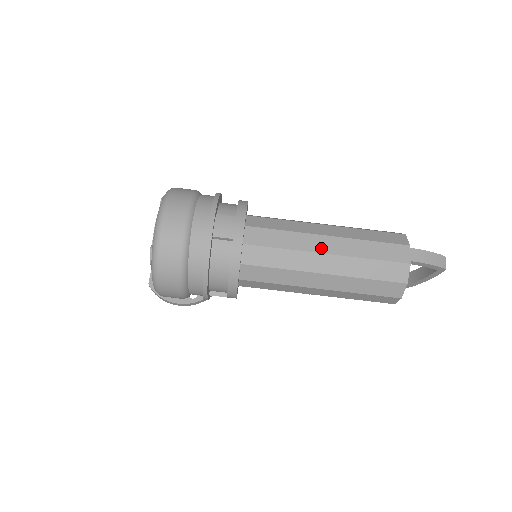
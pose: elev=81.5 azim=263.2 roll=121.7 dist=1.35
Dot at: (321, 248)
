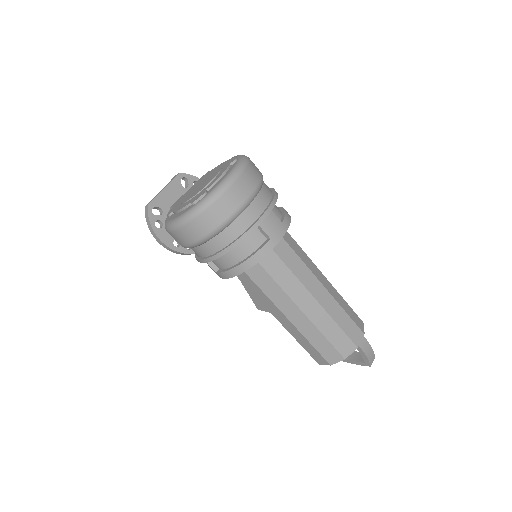
Dot at: (315, 292)
